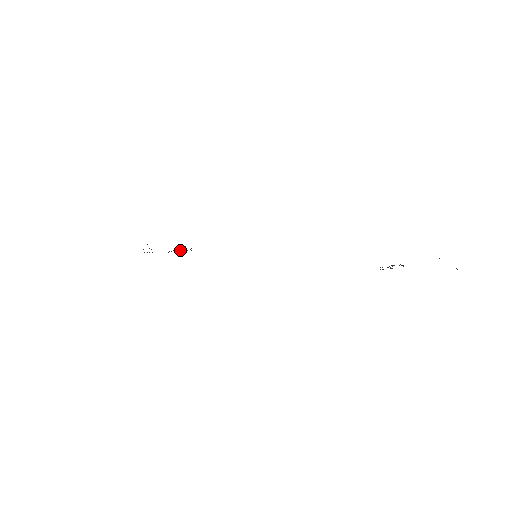
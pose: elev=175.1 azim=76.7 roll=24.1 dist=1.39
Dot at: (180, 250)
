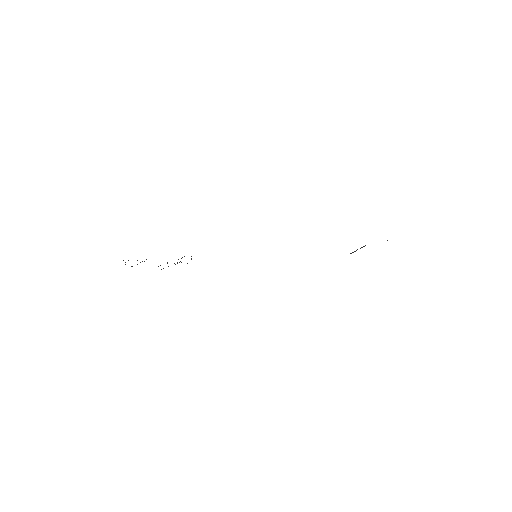
Dot at: occluded
